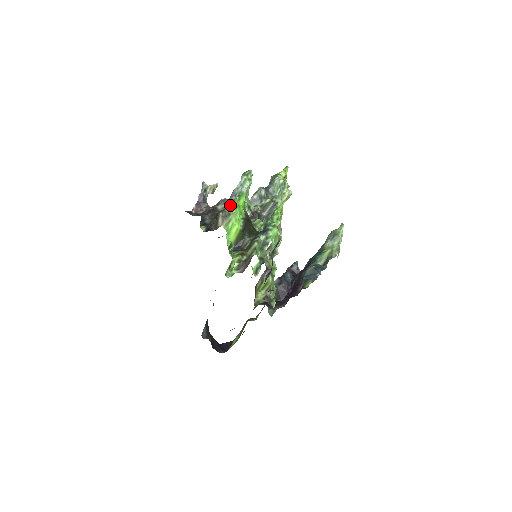
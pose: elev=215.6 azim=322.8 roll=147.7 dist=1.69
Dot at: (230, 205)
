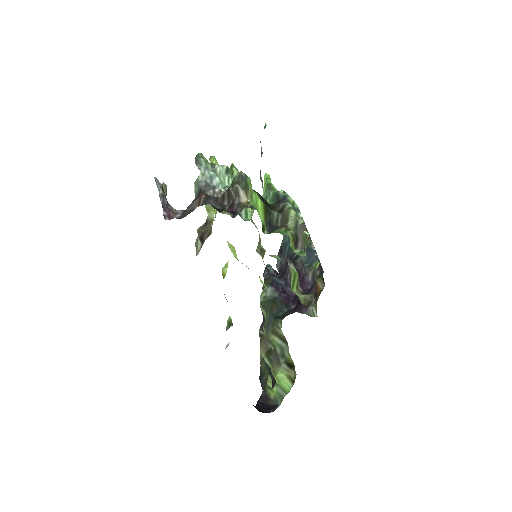
Dot at: (218, 188)
